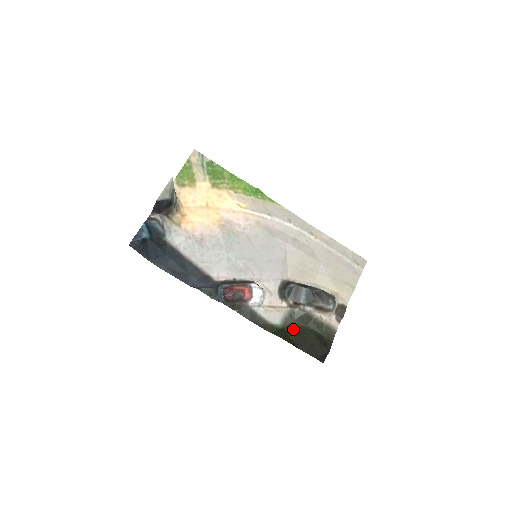
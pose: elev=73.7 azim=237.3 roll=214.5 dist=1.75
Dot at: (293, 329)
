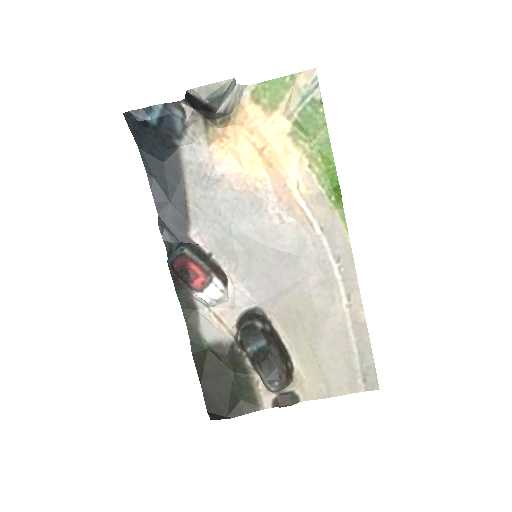
Dot at: (216, 361)
